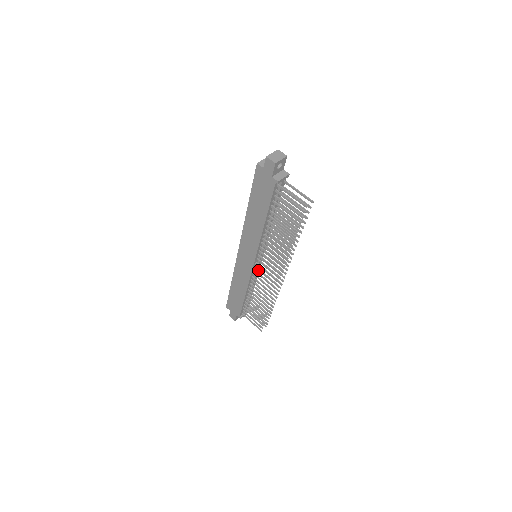
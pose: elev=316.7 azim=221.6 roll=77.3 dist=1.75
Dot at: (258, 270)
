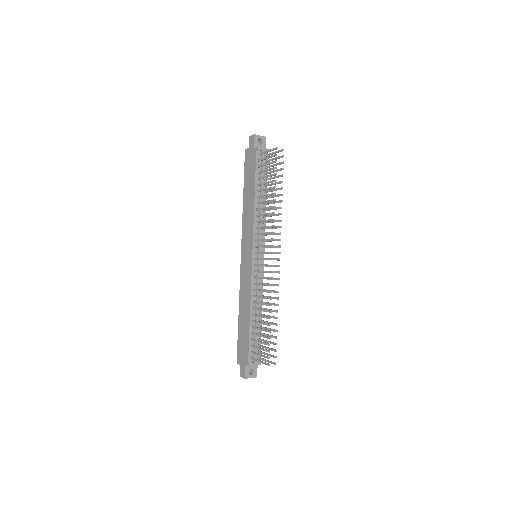
Dot at: occluded
